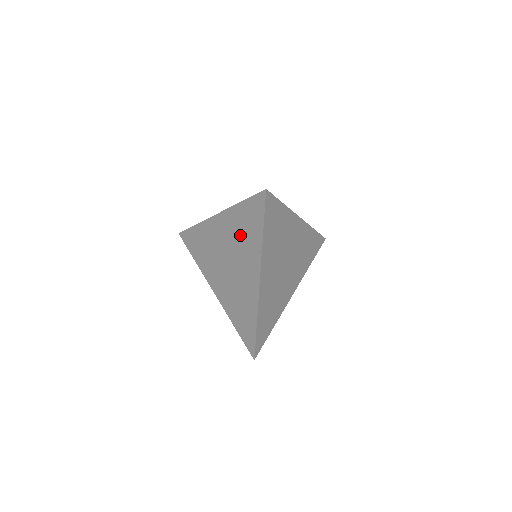
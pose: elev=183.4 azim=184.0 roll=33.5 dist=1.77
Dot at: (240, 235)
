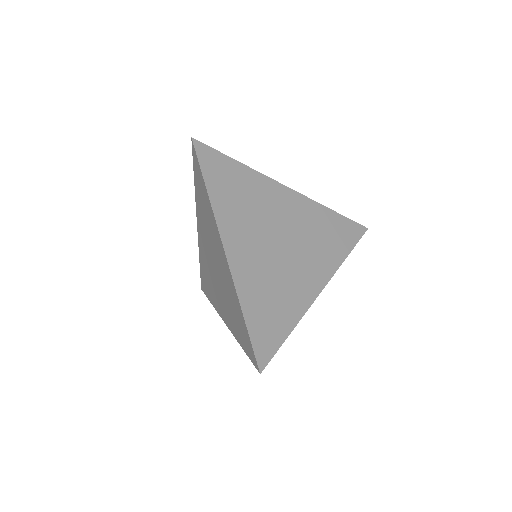
Dot at: (205, 218)
